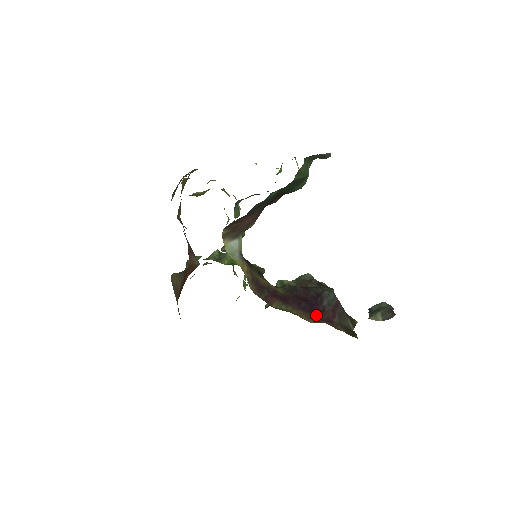
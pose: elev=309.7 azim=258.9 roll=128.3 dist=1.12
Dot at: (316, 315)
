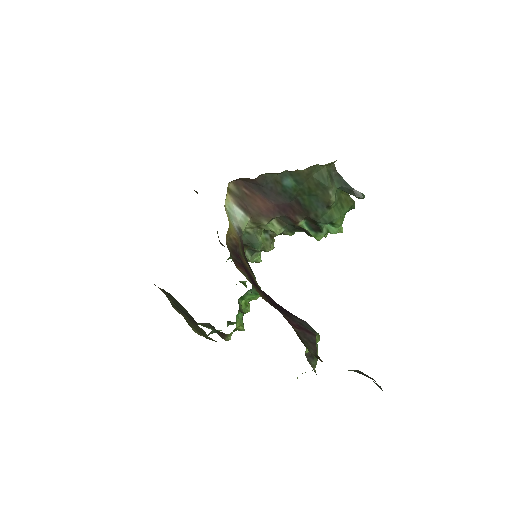
Dot at: (276, 307)
